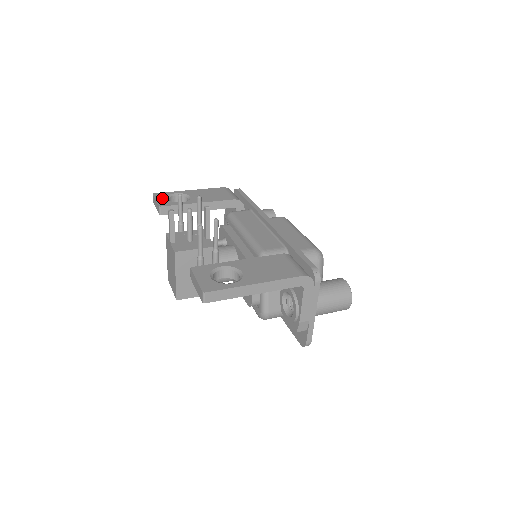
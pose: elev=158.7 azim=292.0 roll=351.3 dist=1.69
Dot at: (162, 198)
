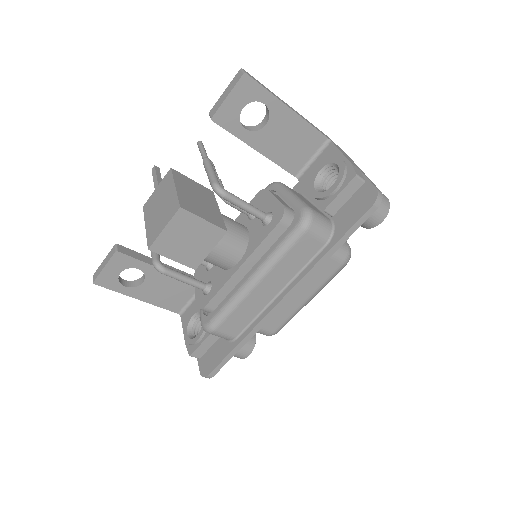
Dot at: occluded
